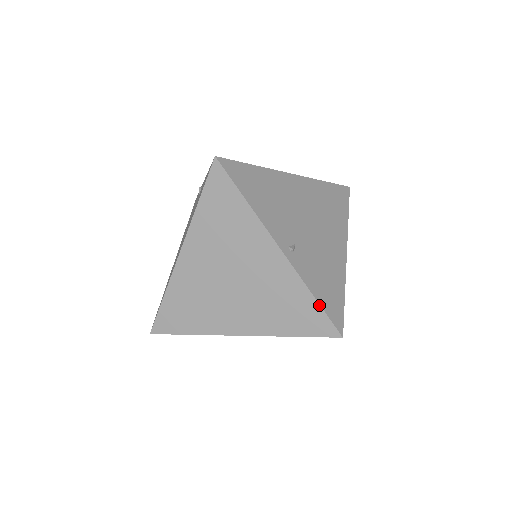
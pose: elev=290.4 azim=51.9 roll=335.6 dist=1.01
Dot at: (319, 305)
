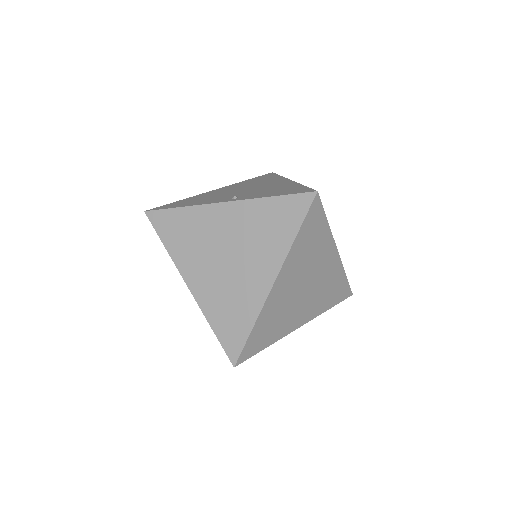
Dot at: (281, 196)
